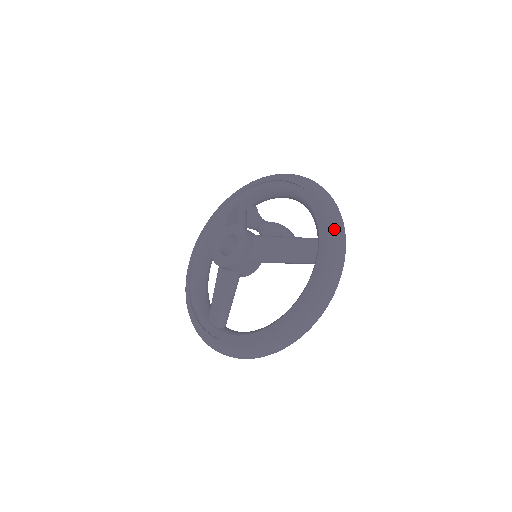
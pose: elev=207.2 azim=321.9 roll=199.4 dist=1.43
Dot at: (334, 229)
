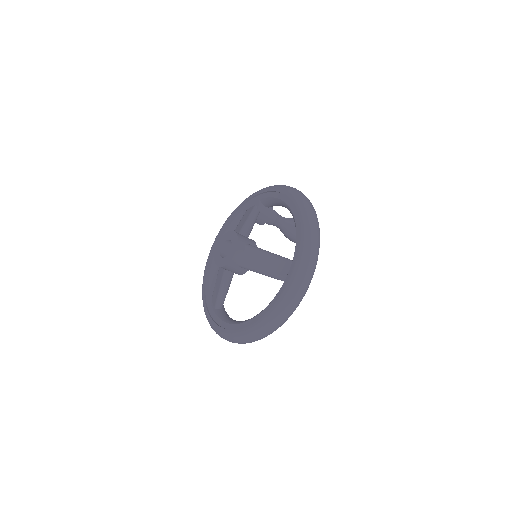
Dot at: (304, 258)
